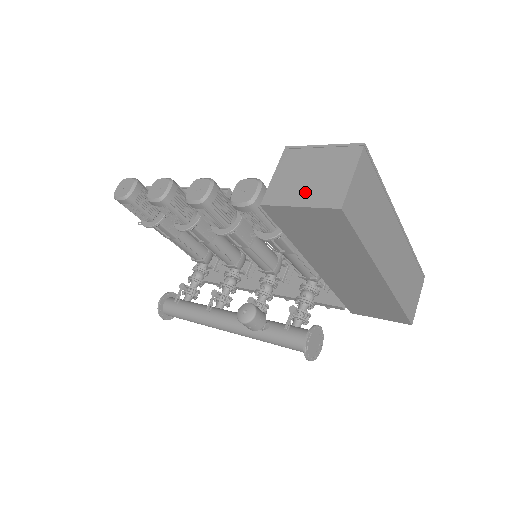
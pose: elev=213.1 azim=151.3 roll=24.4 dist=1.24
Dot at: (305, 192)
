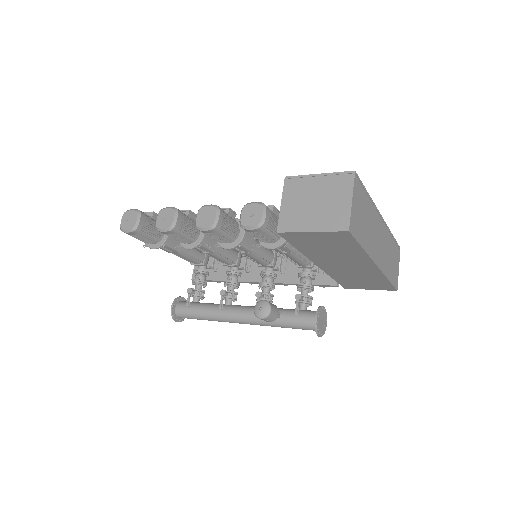
Dot at: (314, 218)
